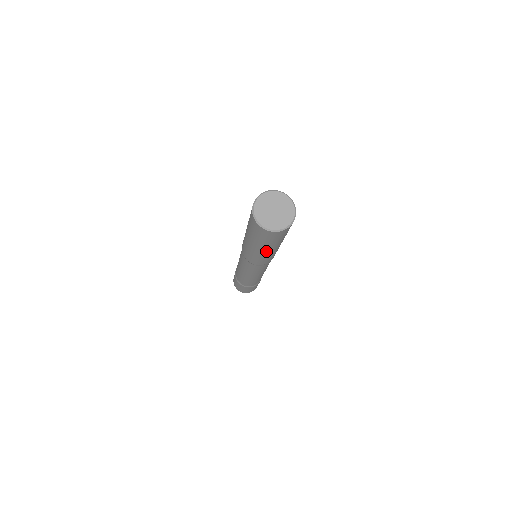
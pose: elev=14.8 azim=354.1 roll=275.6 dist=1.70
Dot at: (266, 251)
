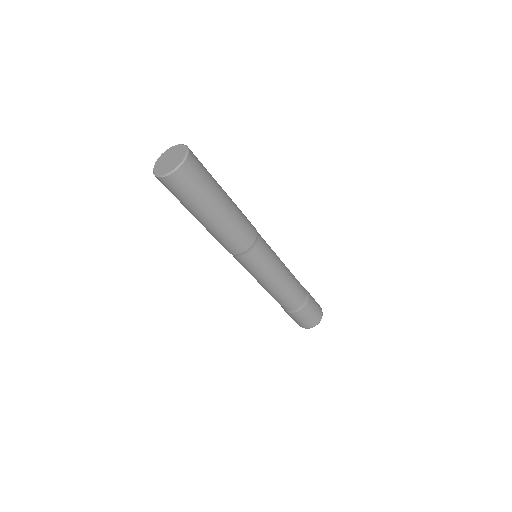
Dot at: (219, 214)
